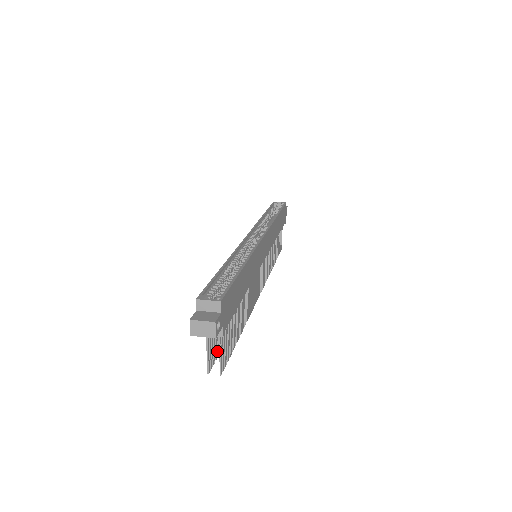
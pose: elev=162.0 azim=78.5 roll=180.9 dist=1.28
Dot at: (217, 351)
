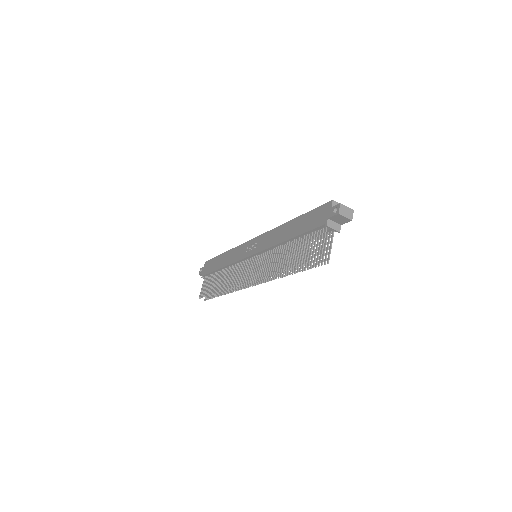
Dot at: (307, 260)
